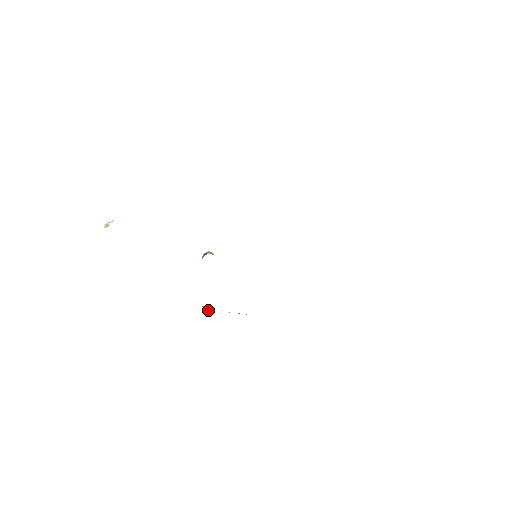
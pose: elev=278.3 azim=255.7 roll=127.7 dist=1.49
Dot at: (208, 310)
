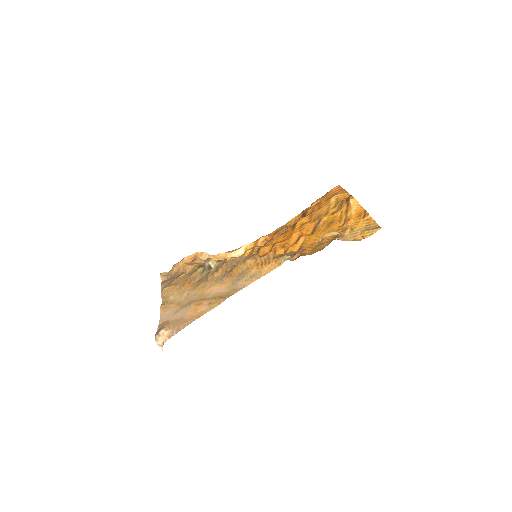
Dot at: (206, 257)
